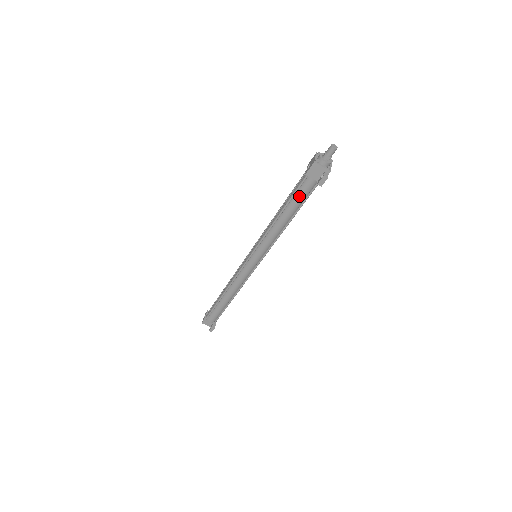
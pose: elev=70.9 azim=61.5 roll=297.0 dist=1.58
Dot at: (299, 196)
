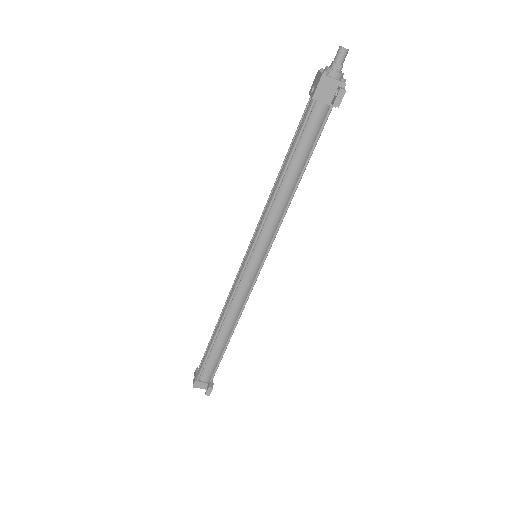
Dot at: (307, 137)
